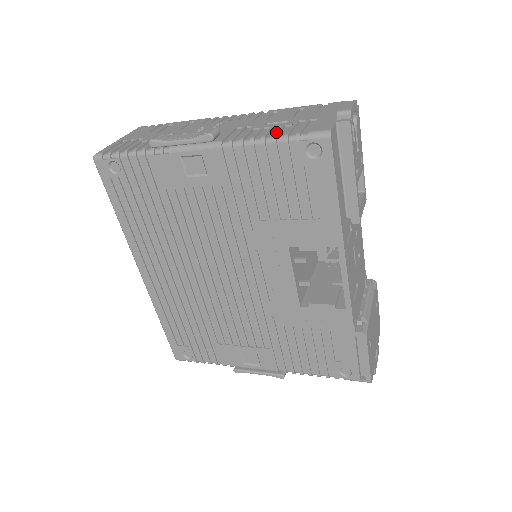
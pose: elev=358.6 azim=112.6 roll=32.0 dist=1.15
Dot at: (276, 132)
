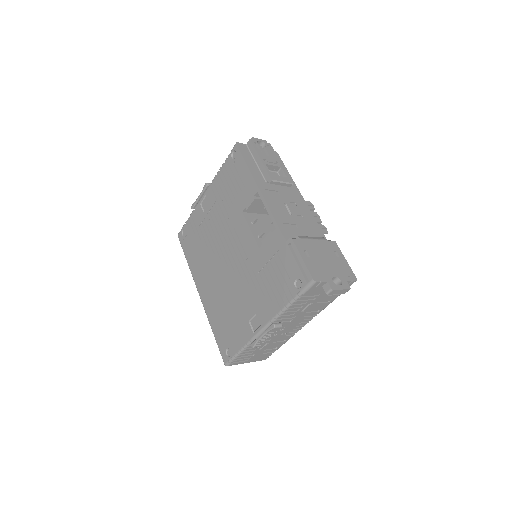
Dot at: occluded
